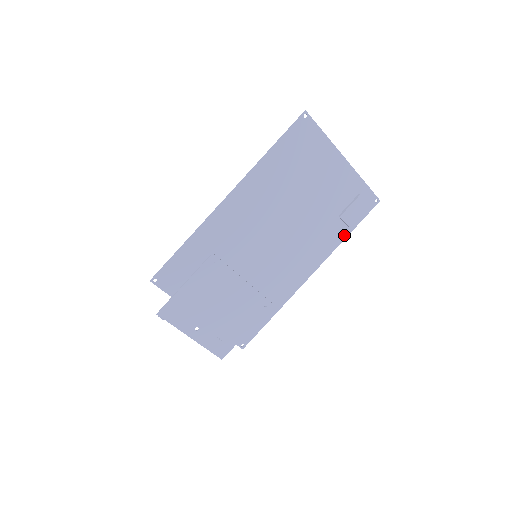
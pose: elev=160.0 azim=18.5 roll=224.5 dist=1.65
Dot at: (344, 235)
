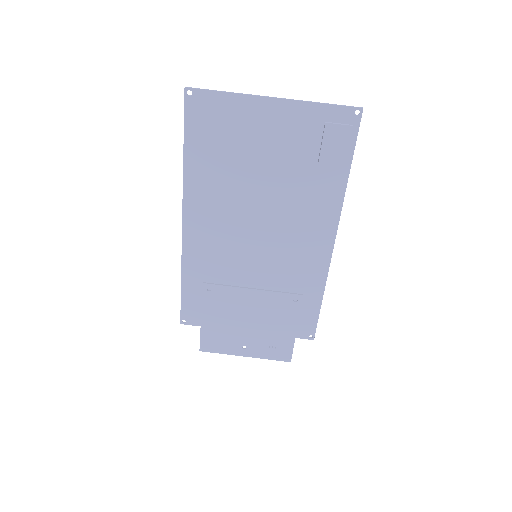
Dot at: (343, 178)
